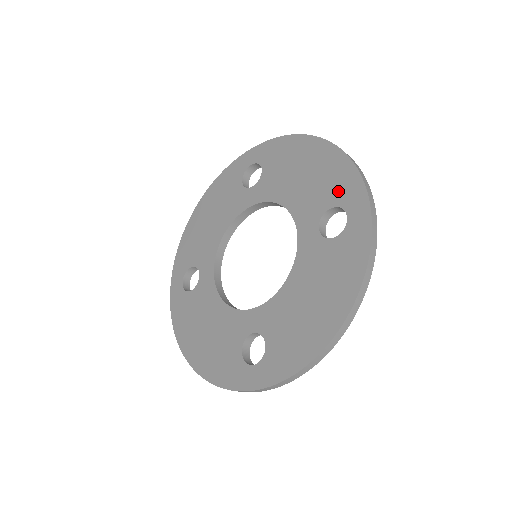
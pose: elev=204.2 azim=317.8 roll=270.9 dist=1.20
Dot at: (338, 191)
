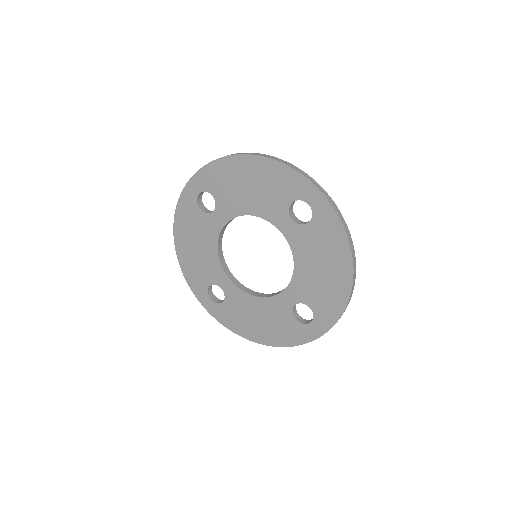
Dot at: (322, 308)
